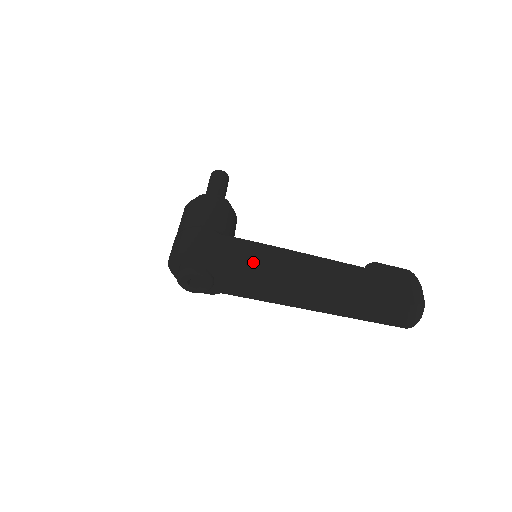
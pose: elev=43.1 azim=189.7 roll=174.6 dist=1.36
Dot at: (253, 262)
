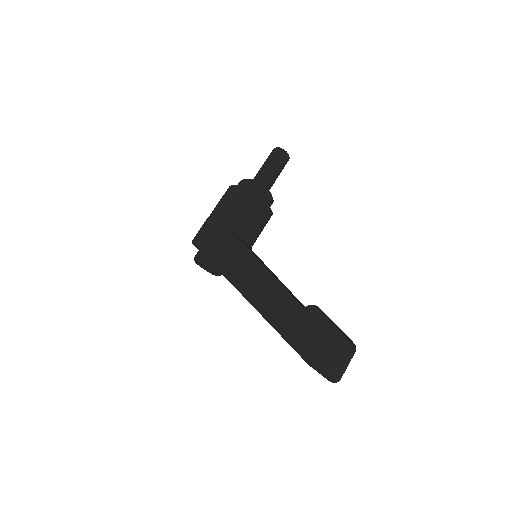
Dot at: (232, 268)
